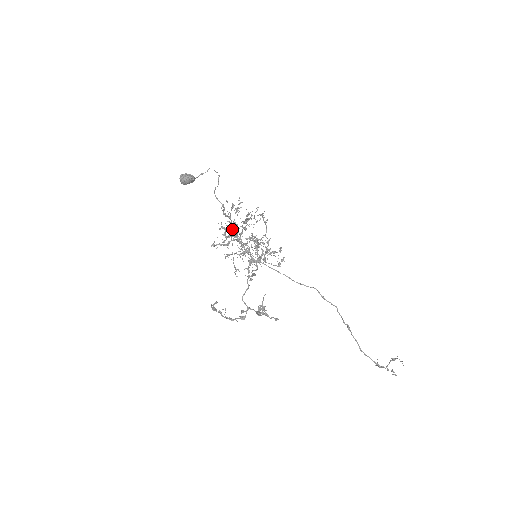
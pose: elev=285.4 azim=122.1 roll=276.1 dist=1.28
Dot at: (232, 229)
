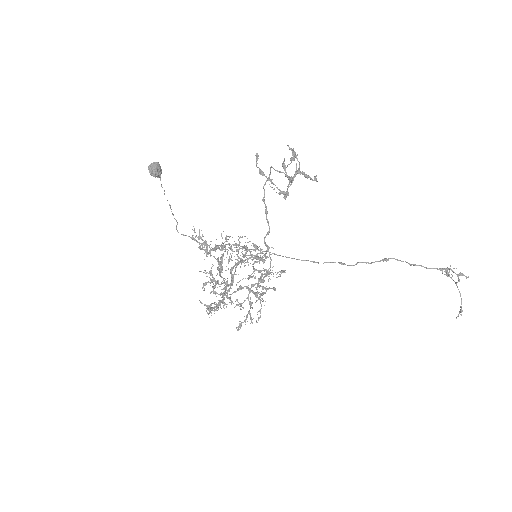
Dot at: (215, 282)
